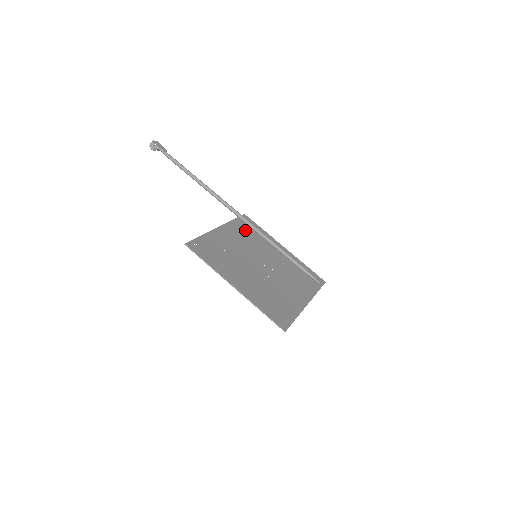
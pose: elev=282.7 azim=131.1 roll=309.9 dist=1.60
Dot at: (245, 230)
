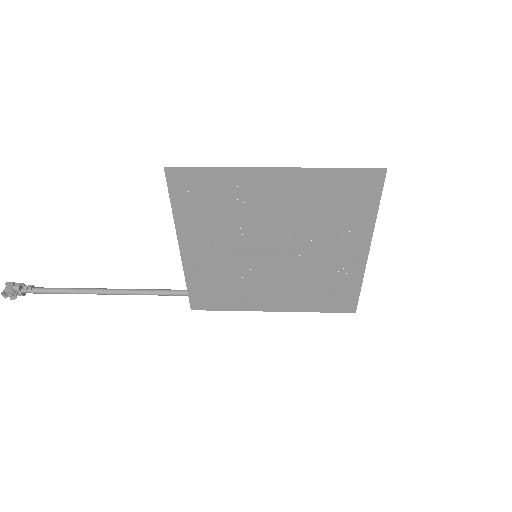
Dot at: (212, 283)
